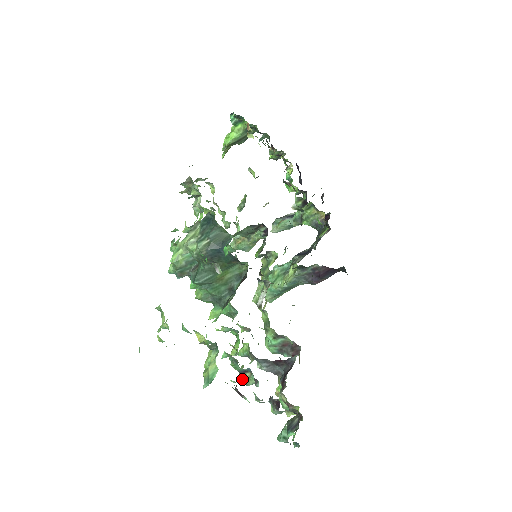
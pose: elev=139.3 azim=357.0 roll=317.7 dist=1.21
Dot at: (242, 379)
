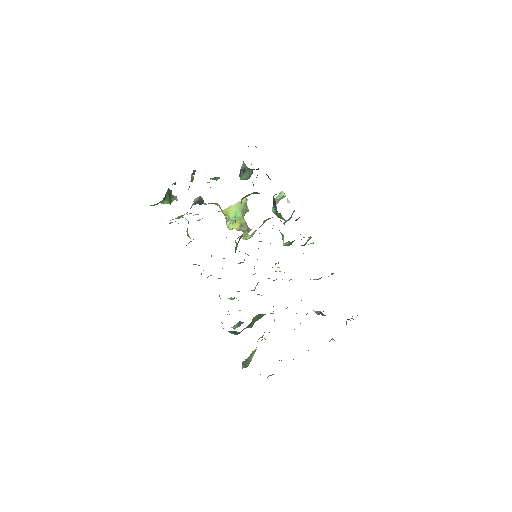
Dot at: occluded
